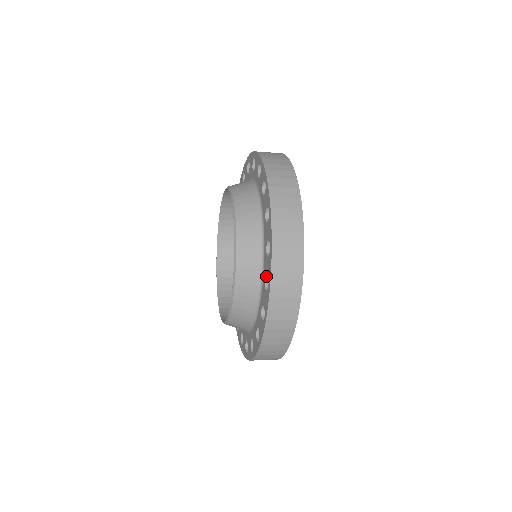
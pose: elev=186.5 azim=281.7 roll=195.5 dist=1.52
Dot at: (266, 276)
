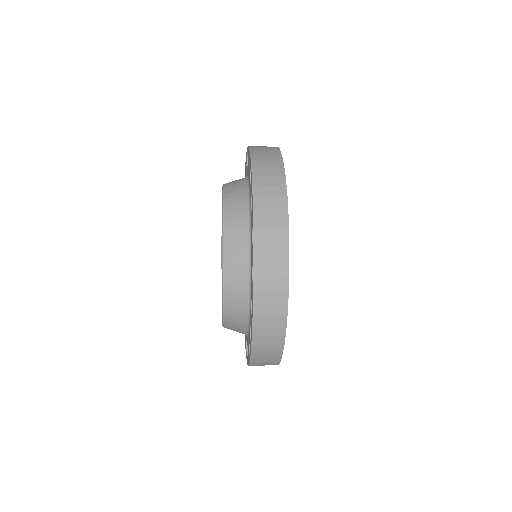
Dot at: occluded
